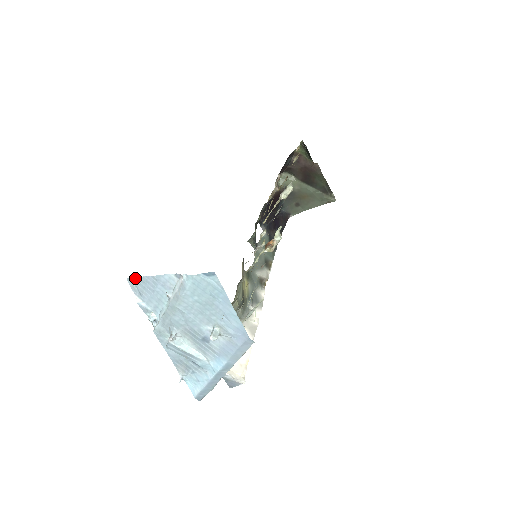
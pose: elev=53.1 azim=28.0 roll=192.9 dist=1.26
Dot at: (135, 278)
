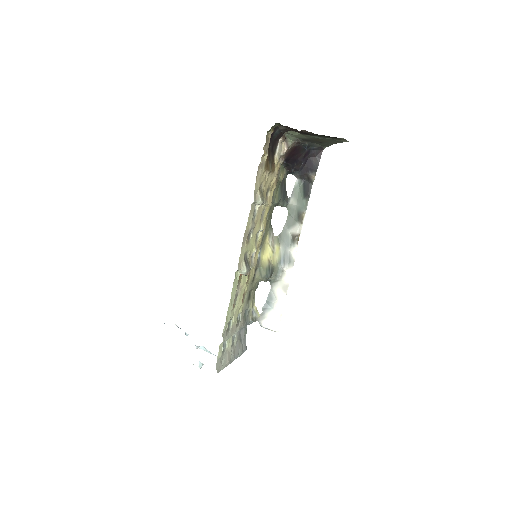
Dot at: (164, 323)
